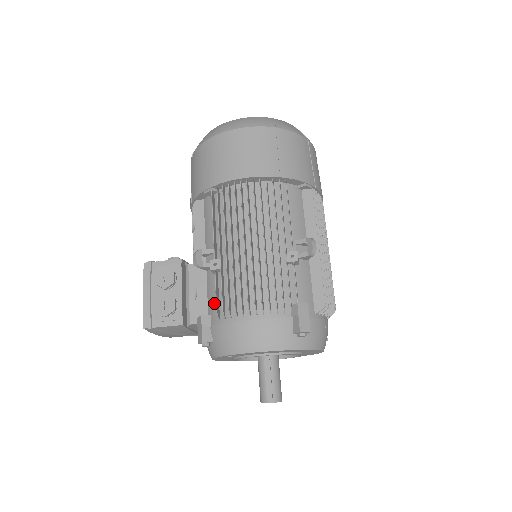
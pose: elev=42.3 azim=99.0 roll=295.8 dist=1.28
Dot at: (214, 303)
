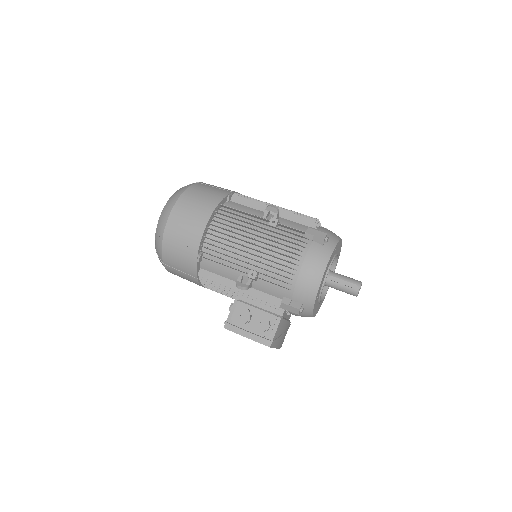
Dot at: (277, 290)
